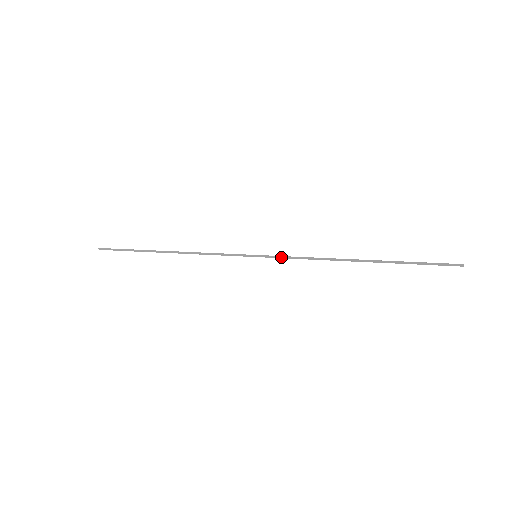
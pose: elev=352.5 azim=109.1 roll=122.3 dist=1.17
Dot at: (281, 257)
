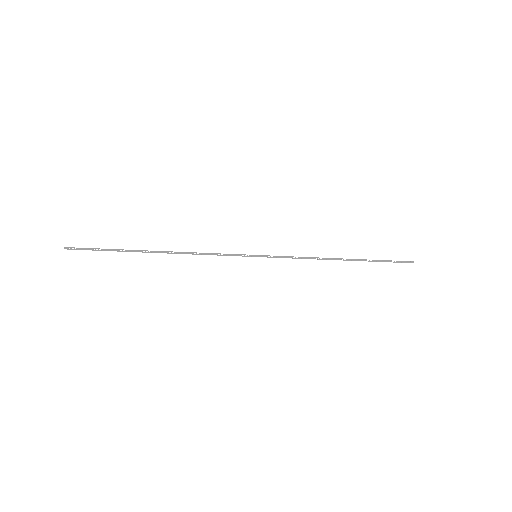
Dot at: (279, 257)
